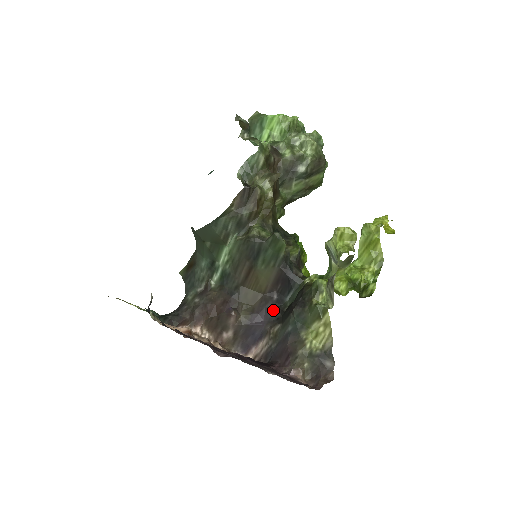
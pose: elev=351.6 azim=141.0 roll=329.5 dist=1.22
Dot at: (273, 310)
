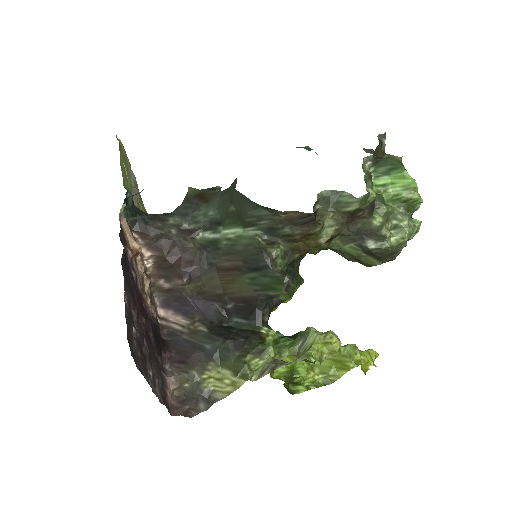
Dot at: (216, 312)
